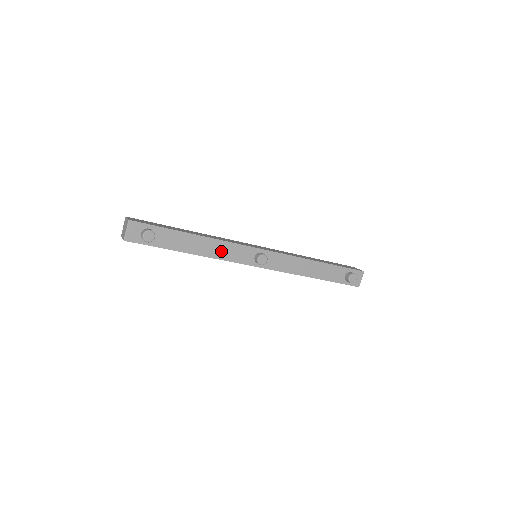
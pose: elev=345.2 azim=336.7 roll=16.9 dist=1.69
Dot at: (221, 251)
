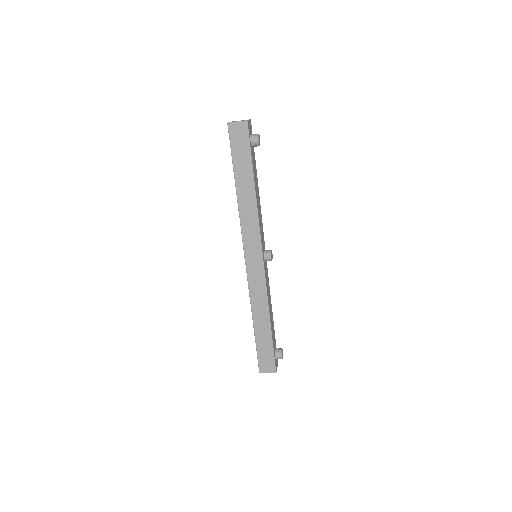
Dot at: (260, 216)
